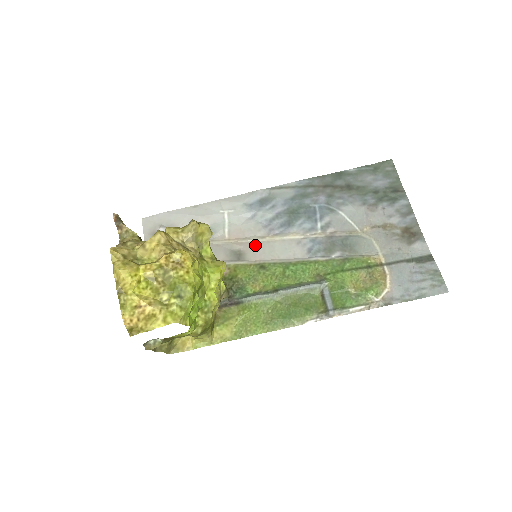
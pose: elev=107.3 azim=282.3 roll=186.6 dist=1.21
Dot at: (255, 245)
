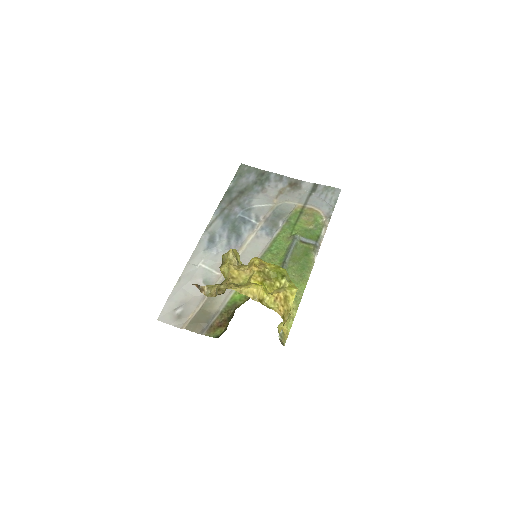
Dot at: occluded
